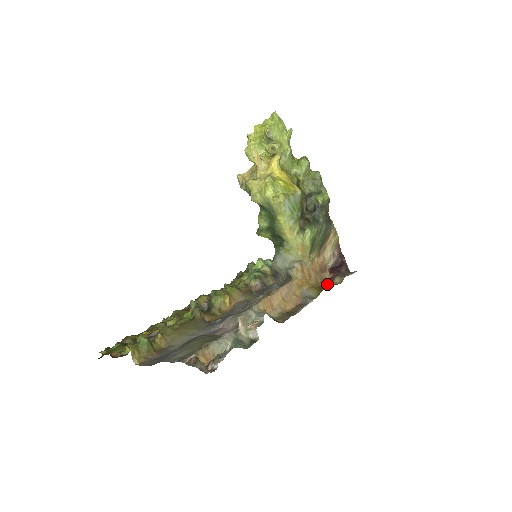
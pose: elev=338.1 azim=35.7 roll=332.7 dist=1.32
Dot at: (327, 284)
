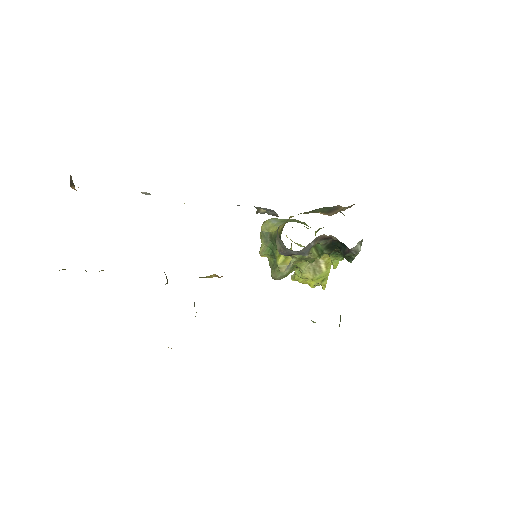
Dot at: occluded
